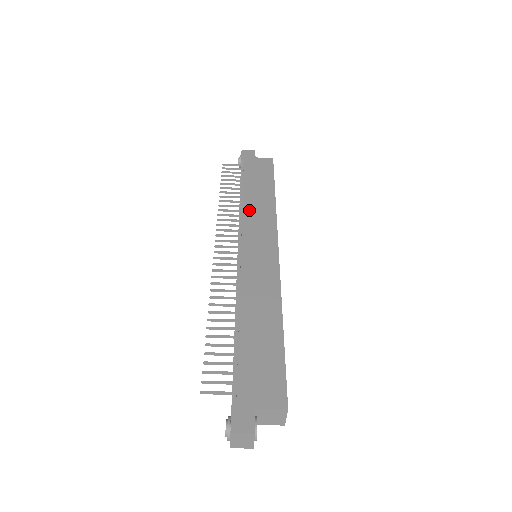
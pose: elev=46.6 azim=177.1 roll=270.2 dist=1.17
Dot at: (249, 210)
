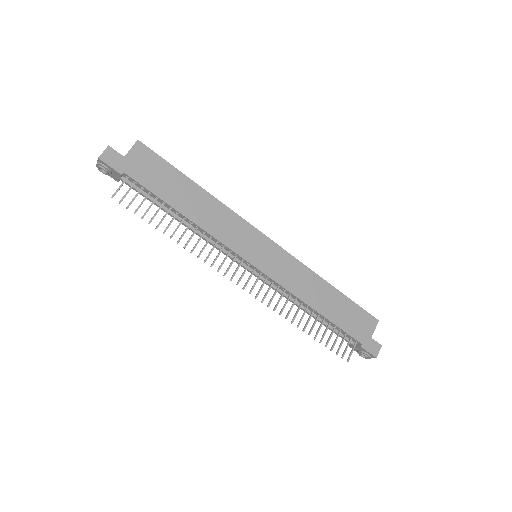
Dot at: (212, 228)
